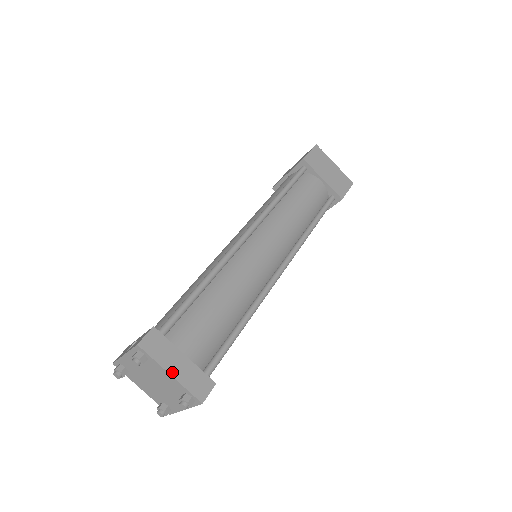
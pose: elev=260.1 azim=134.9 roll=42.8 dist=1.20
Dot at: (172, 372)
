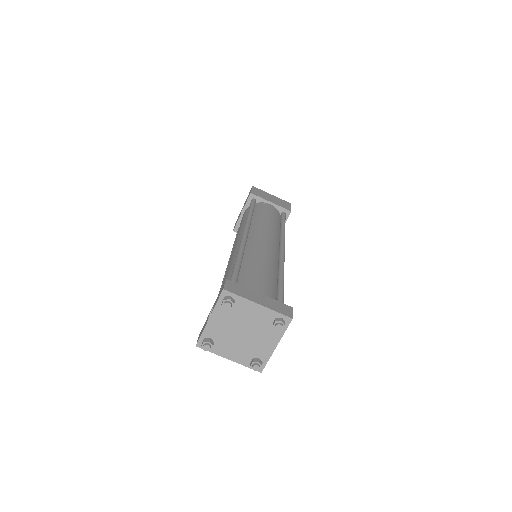
Dot at: (258, 303)
